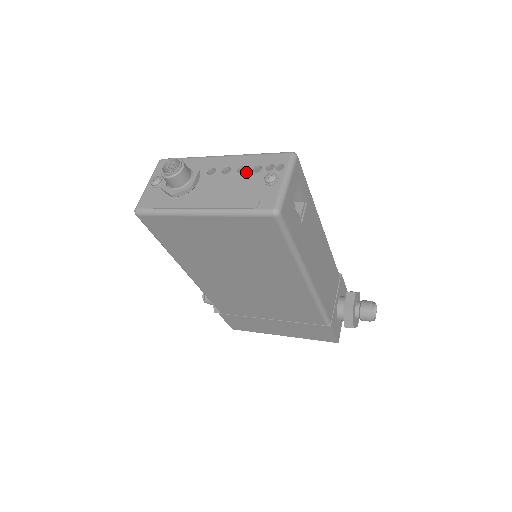
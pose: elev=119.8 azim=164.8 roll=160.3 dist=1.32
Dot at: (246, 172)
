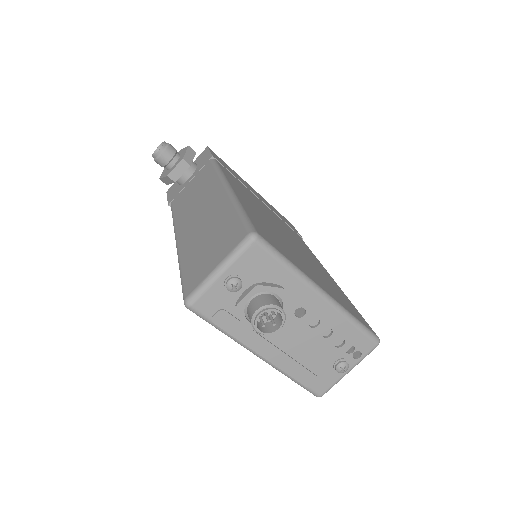
Dot at: (329, 340)
